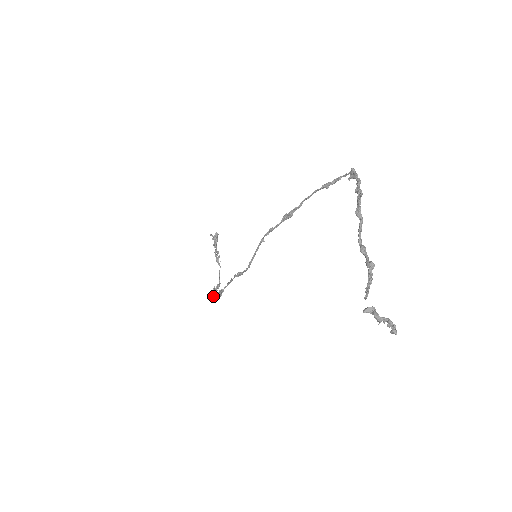
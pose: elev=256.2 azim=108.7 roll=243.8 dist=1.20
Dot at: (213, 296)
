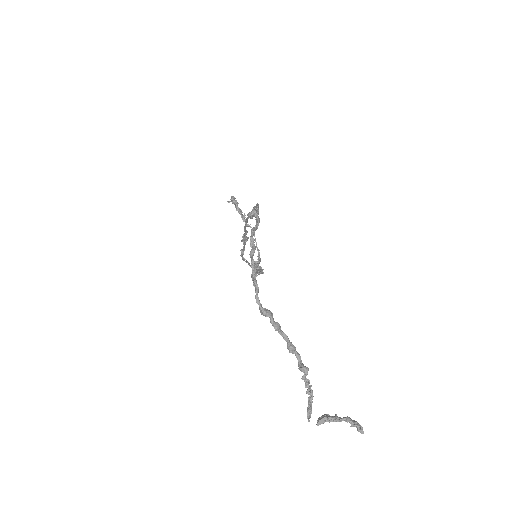
Dot at: occluded
